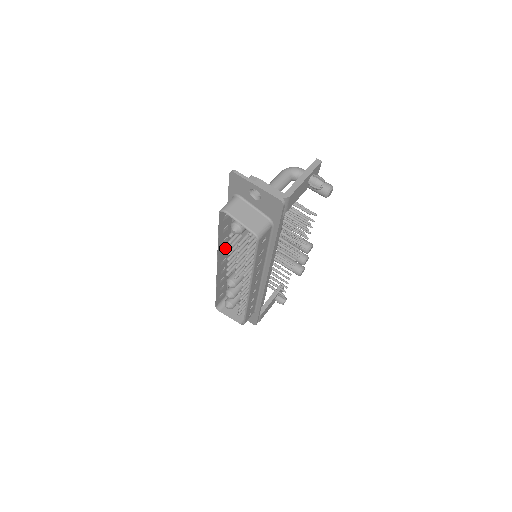
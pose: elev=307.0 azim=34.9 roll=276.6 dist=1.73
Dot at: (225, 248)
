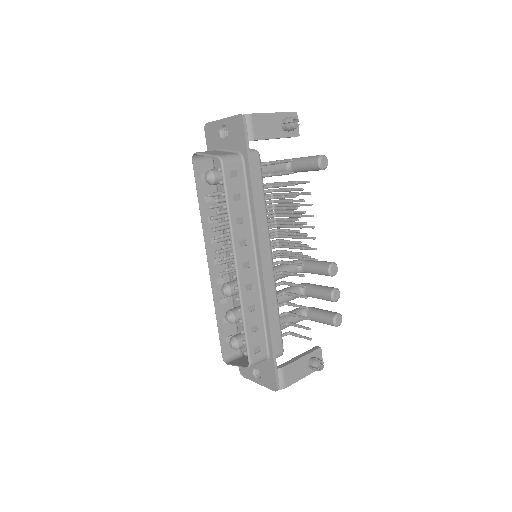
Dot at: (215, 237)
